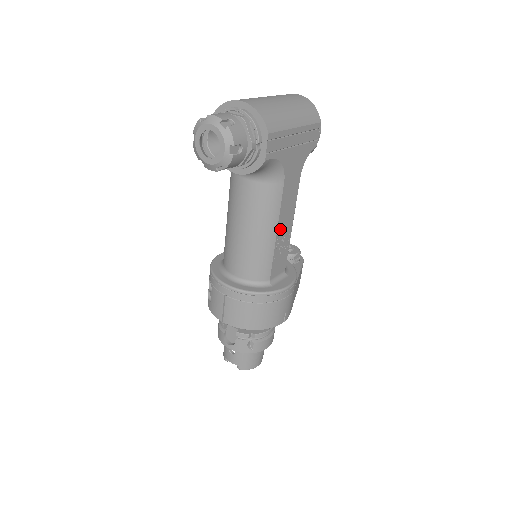
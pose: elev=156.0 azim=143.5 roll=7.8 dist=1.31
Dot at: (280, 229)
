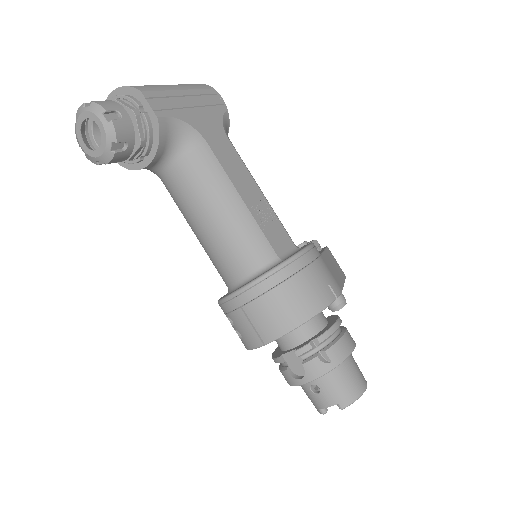
Dot at: (244, 194)
